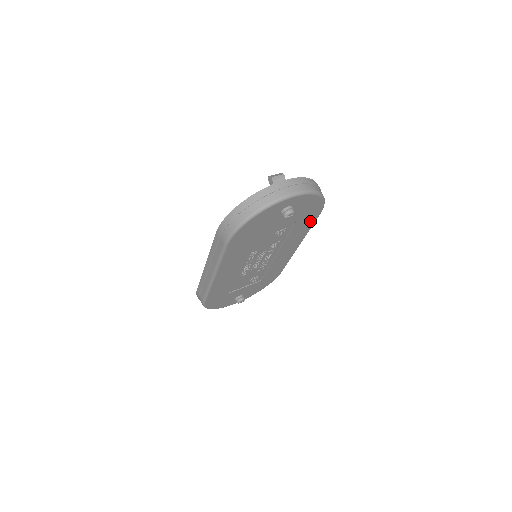
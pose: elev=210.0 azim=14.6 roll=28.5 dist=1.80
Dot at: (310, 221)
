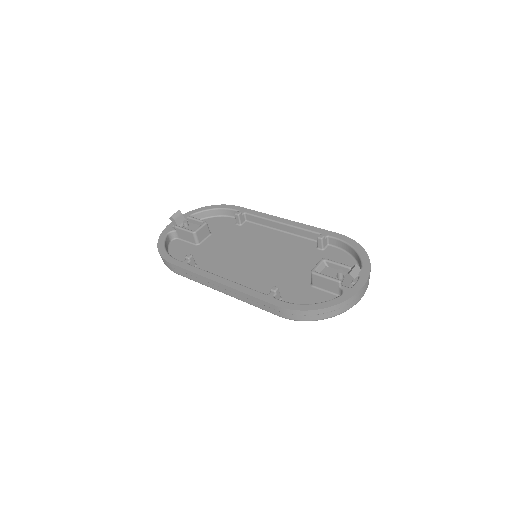
Dot at: occluded
